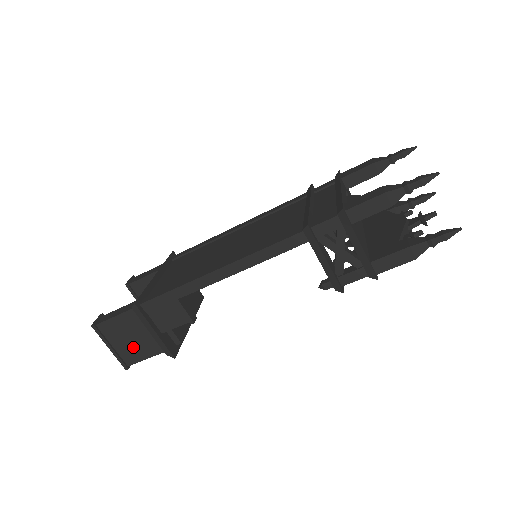
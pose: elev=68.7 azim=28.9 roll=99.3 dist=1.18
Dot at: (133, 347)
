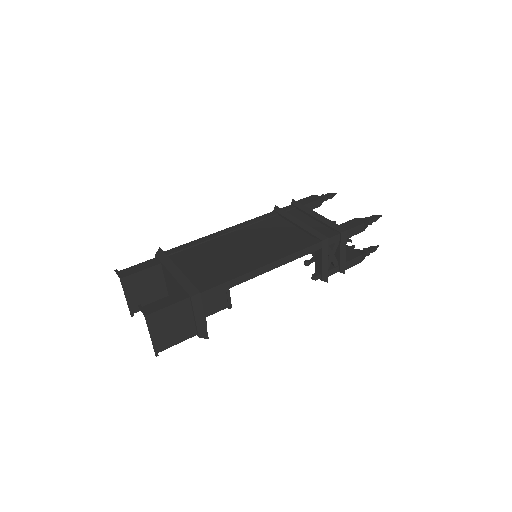
Dot at: (171, 334)
